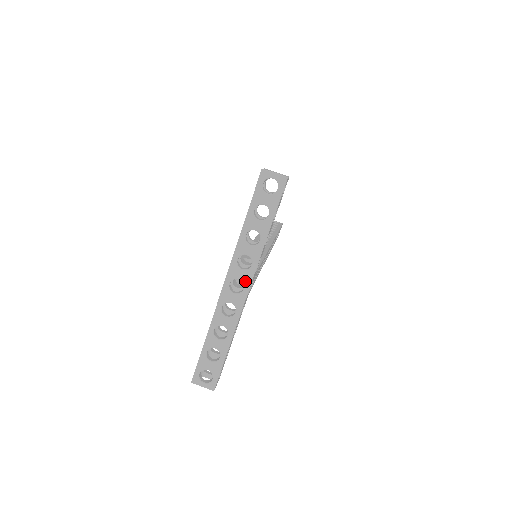
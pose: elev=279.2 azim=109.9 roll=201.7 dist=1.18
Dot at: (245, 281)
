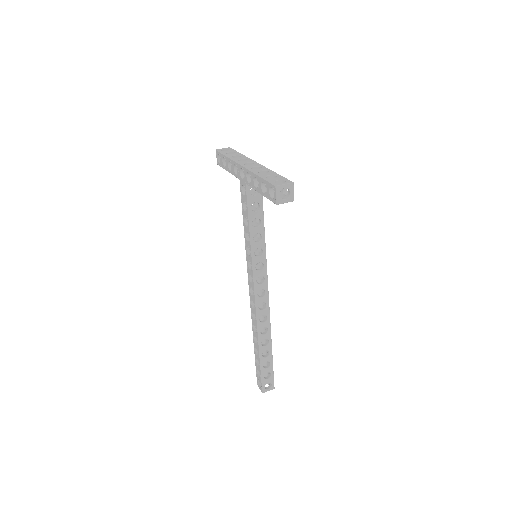
Dot at: (251, 162)
